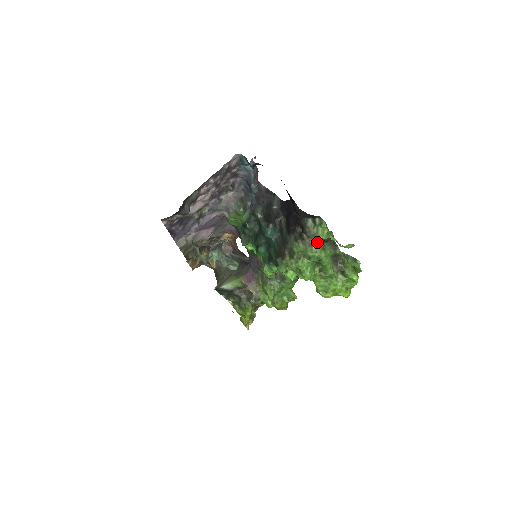
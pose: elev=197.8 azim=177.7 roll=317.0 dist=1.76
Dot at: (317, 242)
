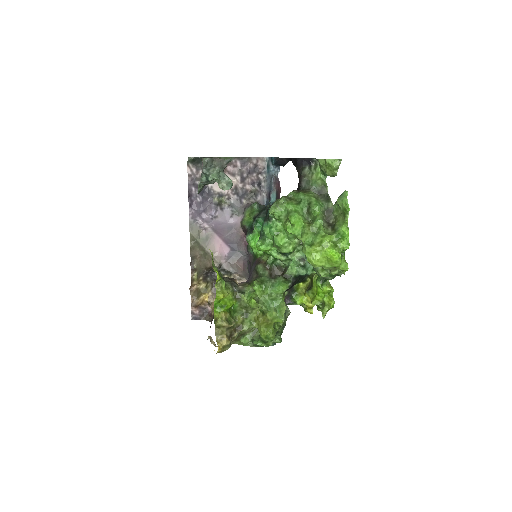
Dot at: (311, 191)
